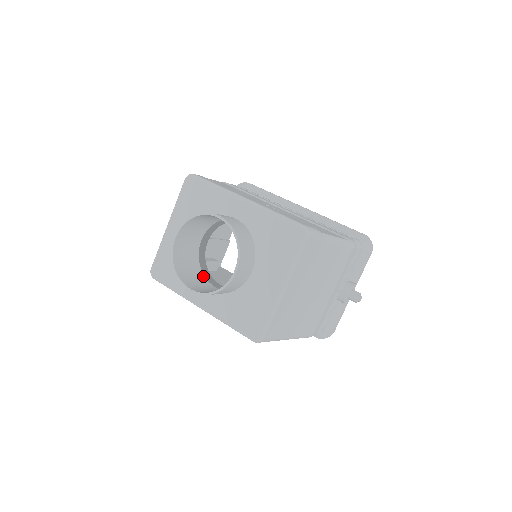
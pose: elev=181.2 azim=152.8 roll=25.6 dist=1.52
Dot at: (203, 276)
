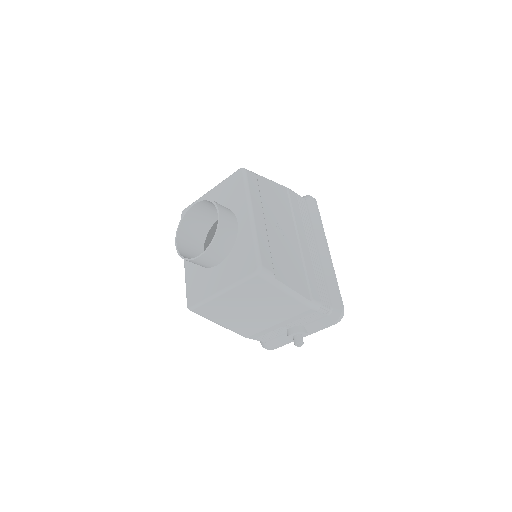
Dot at: (203, 241)
